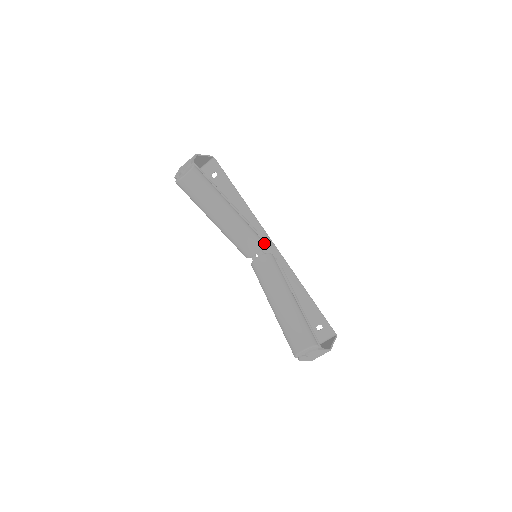
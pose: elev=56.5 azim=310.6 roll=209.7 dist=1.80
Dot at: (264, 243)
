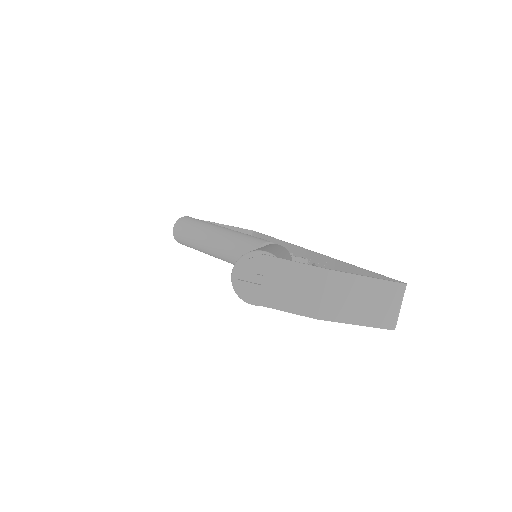
Dot at: occluded
